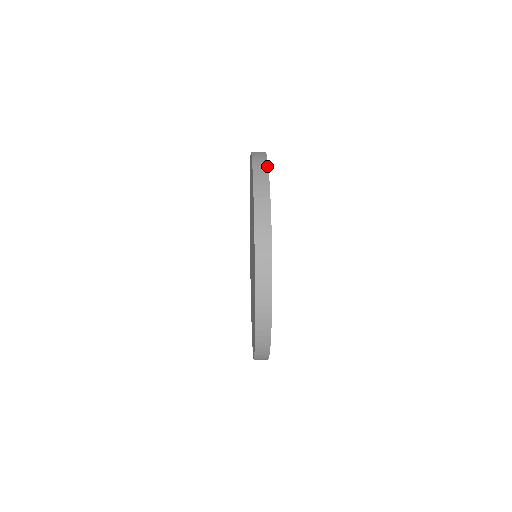
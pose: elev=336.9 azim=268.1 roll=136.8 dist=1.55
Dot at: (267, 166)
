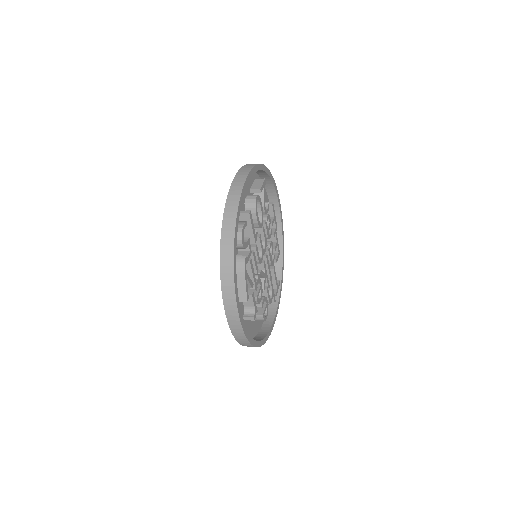
Dot at: occluded
